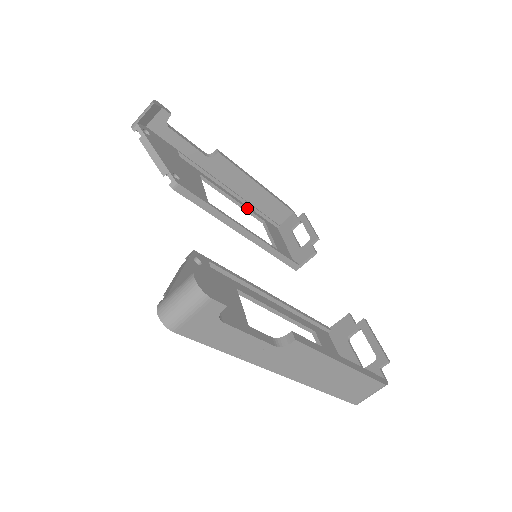
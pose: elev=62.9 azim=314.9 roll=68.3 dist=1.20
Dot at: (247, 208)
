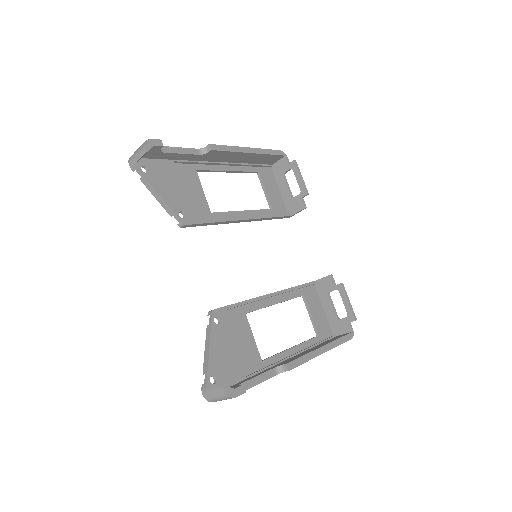
Dot at: (242, 170)
